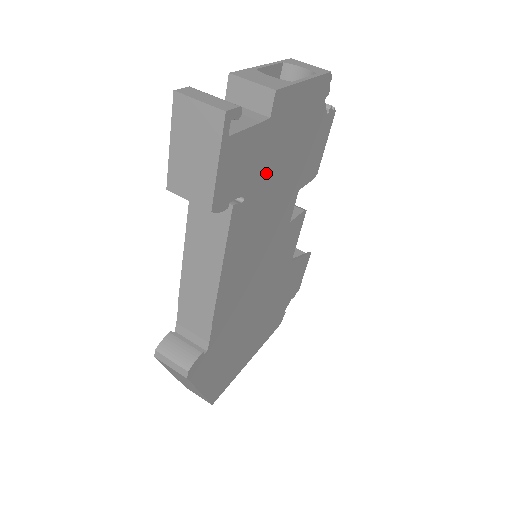
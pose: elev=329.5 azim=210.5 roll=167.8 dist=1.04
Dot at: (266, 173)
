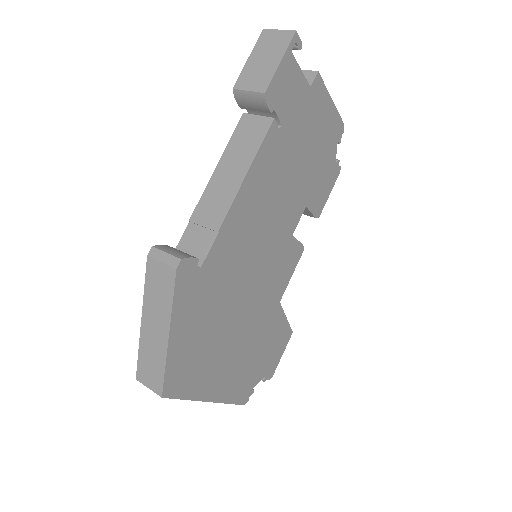
Dot at: (296, 134)
